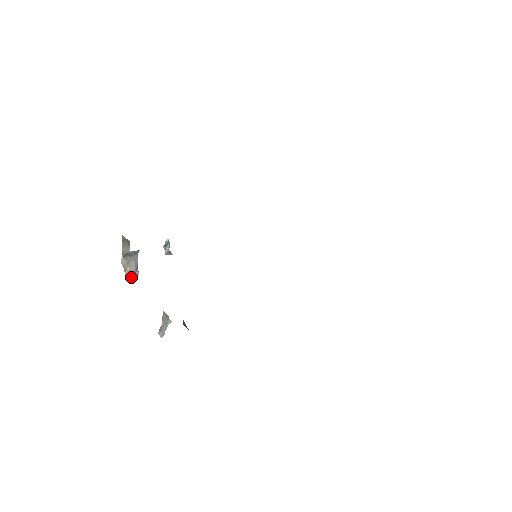
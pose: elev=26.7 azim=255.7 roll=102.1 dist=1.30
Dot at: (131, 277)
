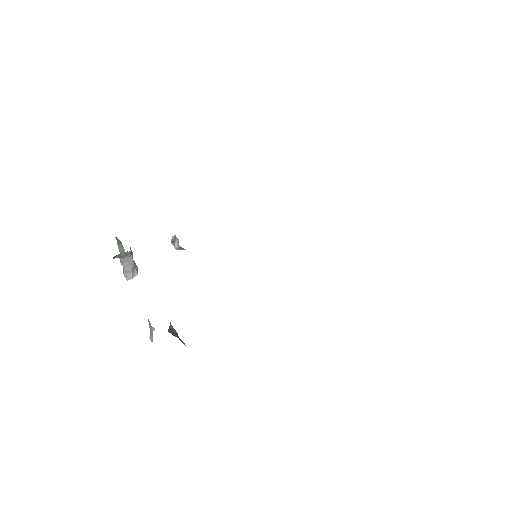
Dot at: (129, 277)
